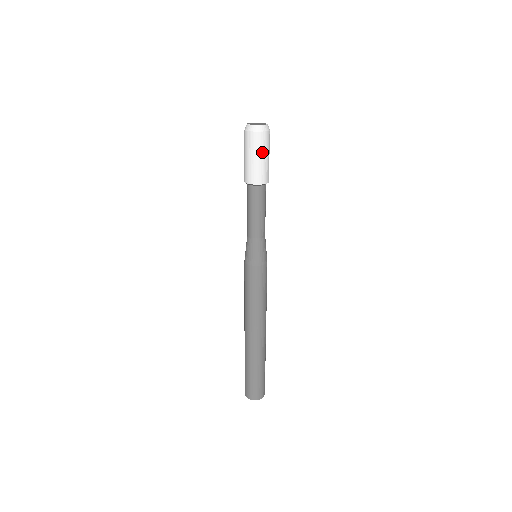
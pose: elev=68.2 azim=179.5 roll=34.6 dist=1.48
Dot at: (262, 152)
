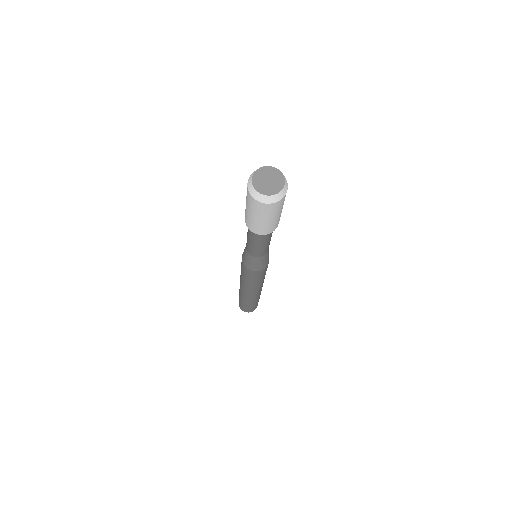
Dot at: (280, 210)
